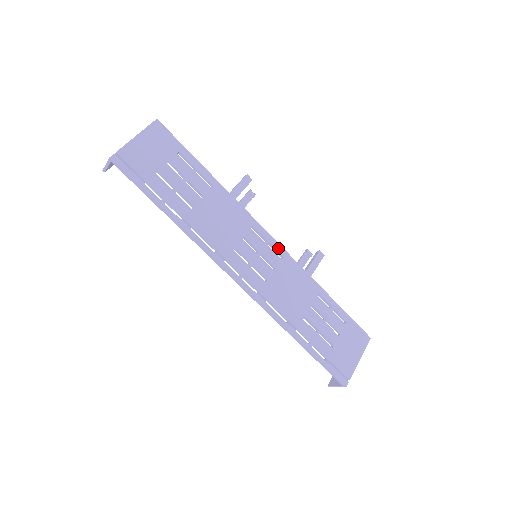
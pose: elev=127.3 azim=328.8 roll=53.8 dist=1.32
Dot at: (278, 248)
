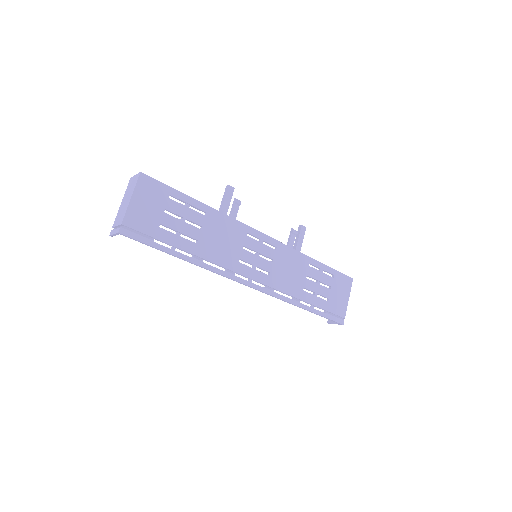
Dot at: (271, 241)
